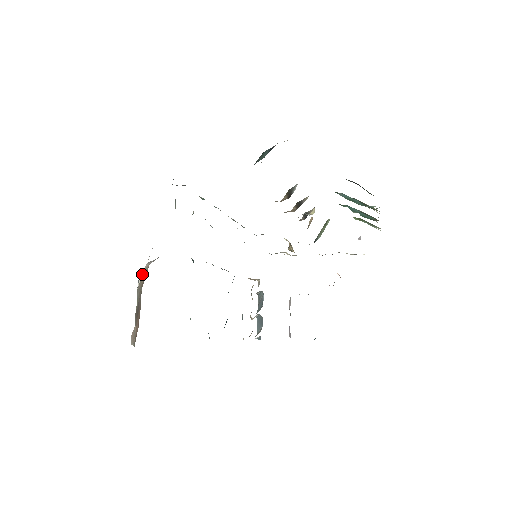
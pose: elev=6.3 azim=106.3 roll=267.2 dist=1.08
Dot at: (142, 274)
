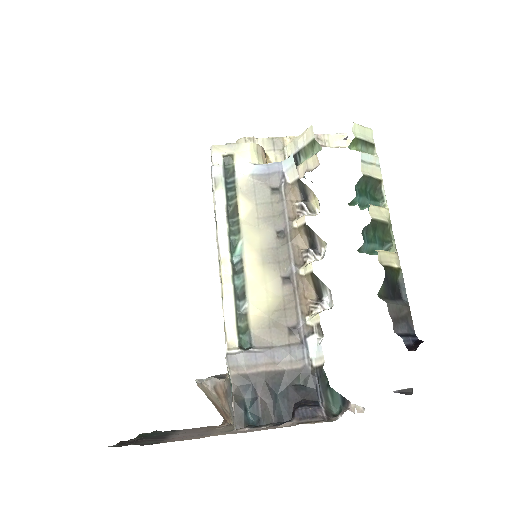
Dot at: (202, 385)
